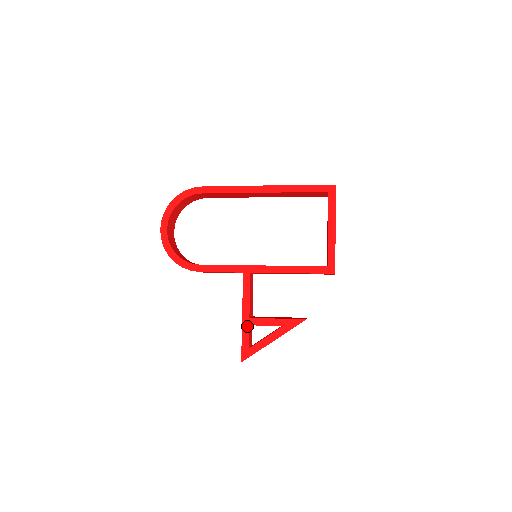
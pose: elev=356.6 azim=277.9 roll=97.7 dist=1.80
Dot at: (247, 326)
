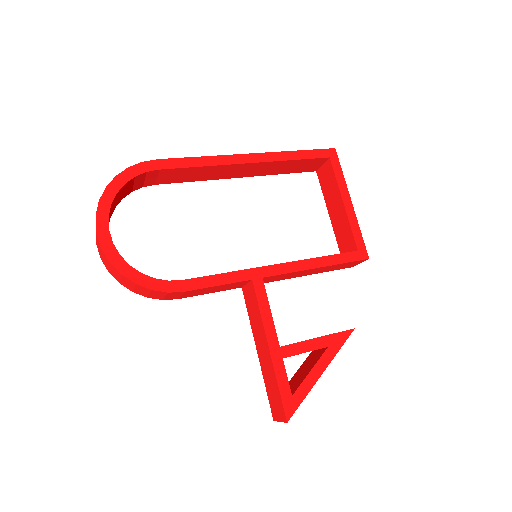
Dot at: (280, 361)
